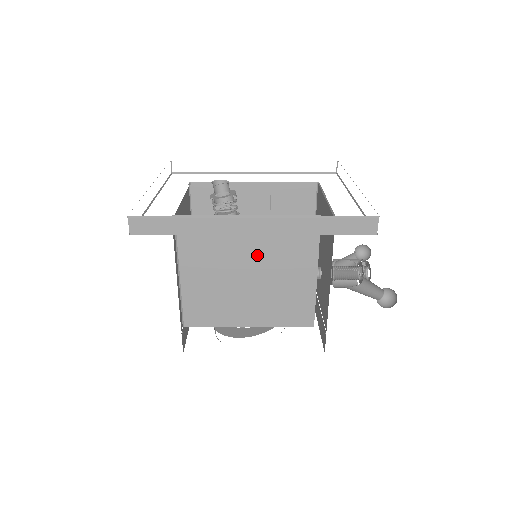
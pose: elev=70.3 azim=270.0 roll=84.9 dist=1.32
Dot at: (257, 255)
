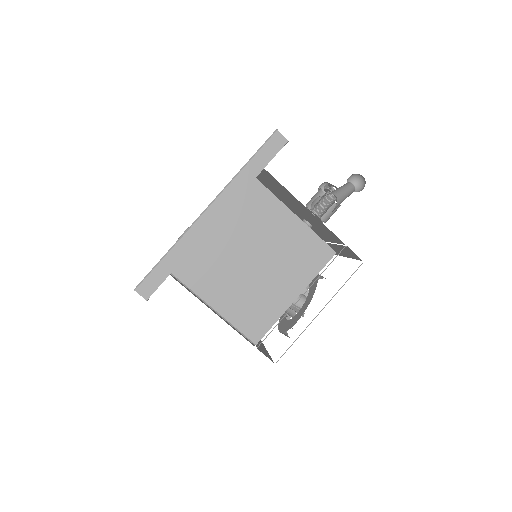
Dot at: (247, 244)
